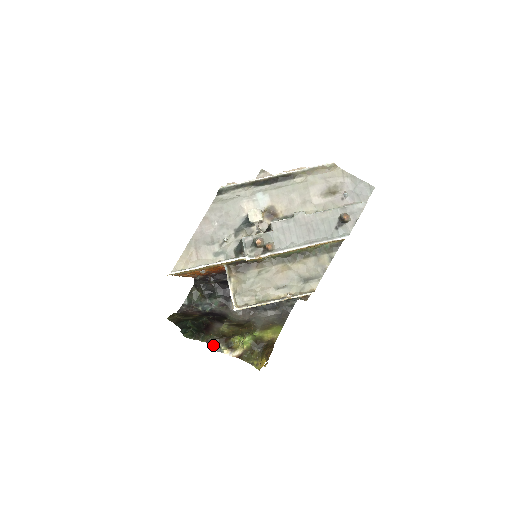
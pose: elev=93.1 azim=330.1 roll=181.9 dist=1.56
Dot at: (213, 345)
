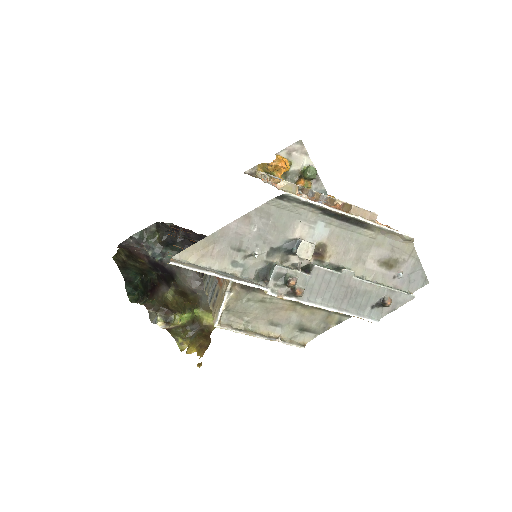
Dot at: (150, 311)
